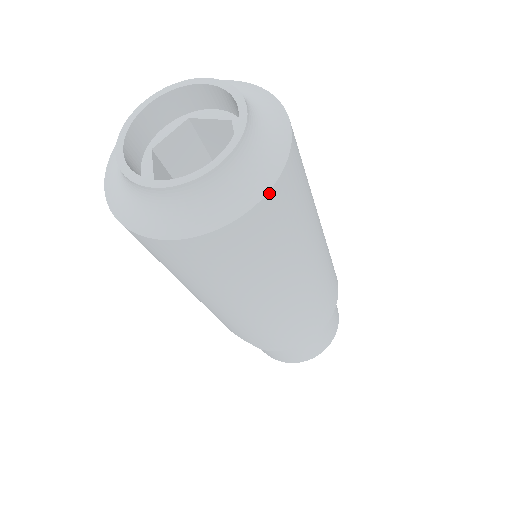
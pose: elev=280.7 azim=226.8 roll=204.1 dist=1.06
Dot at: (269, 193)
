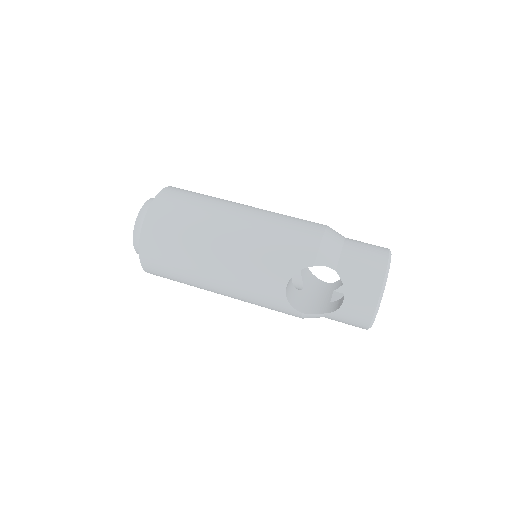
Dot at: (169, 187)
